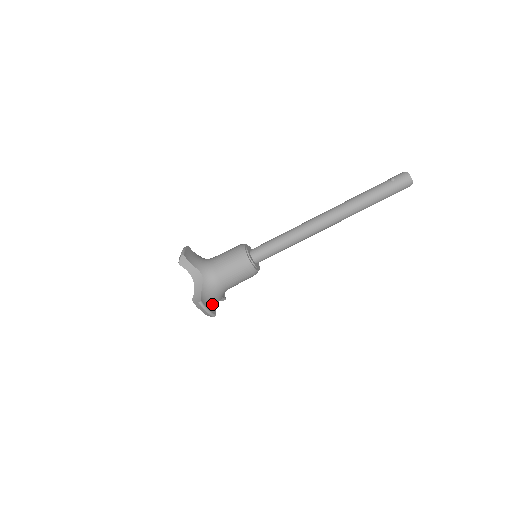
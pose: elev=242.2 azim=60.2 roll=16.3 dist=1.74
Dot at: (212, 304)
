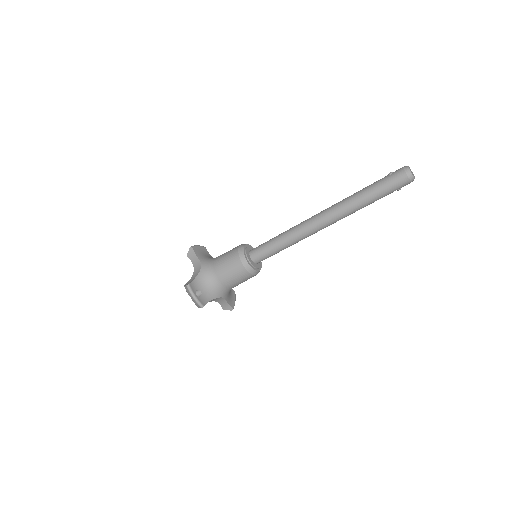
Dot at: (204, 295)
